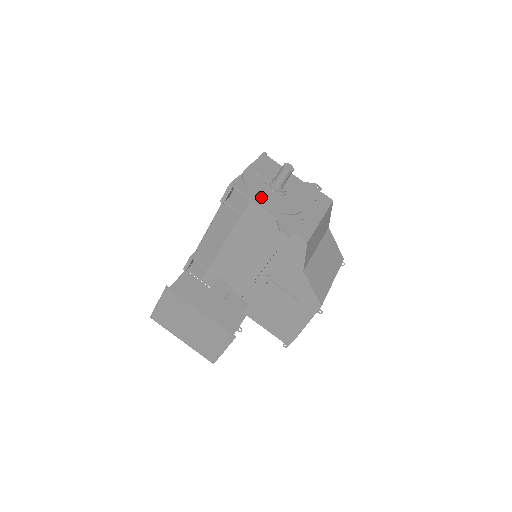
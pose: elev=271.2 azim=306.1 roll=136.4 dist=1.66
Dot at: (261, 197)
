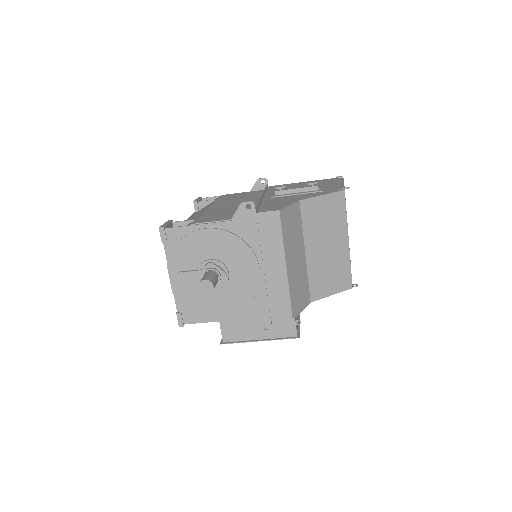
Dot at: (214, 310)
